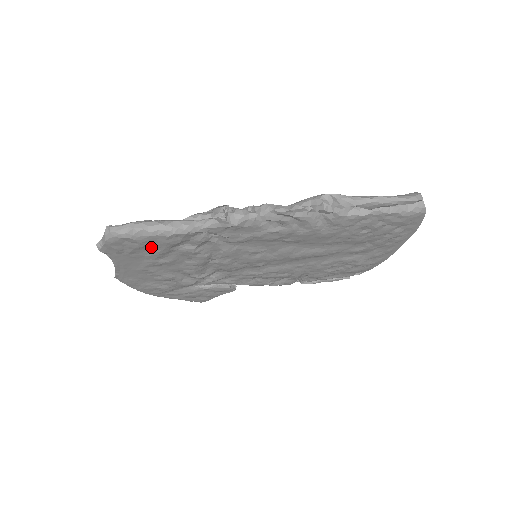
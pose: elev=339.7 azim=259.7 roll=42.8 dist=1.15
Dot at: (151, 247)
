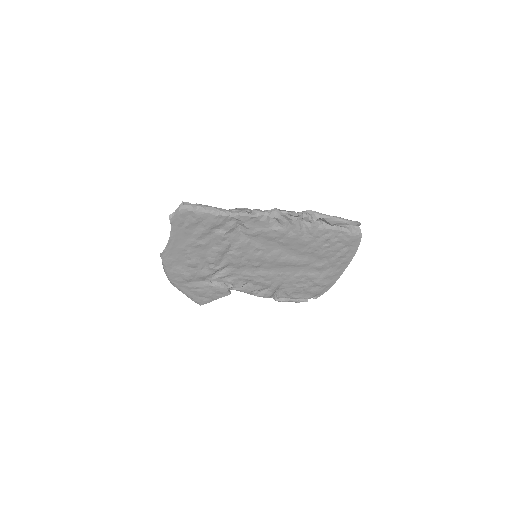
Dot at: (200, 225)
